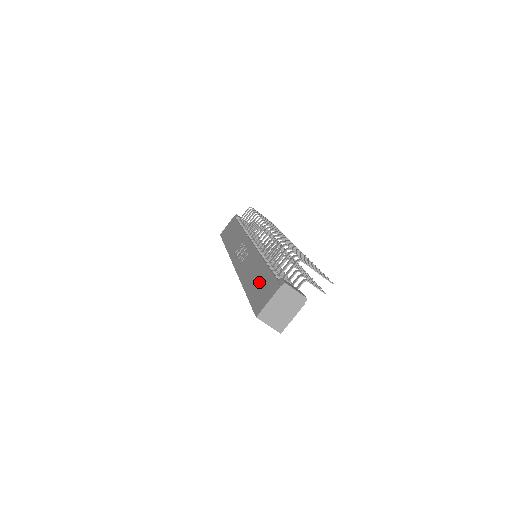
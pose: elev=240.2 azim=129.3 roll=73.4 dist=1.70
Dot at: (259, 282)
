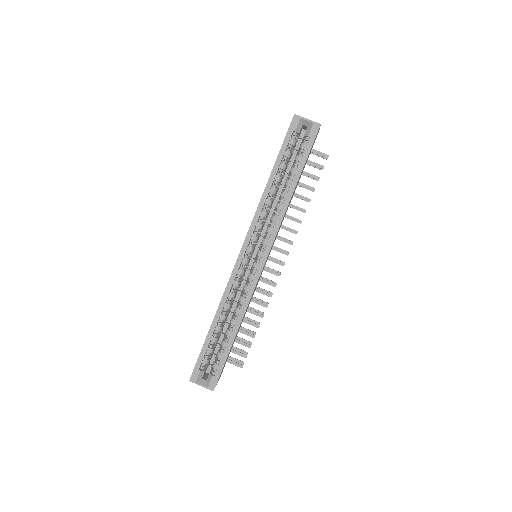
Dot at: occluded
